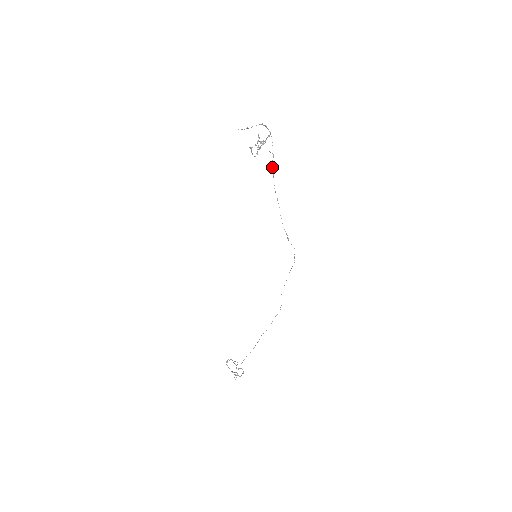
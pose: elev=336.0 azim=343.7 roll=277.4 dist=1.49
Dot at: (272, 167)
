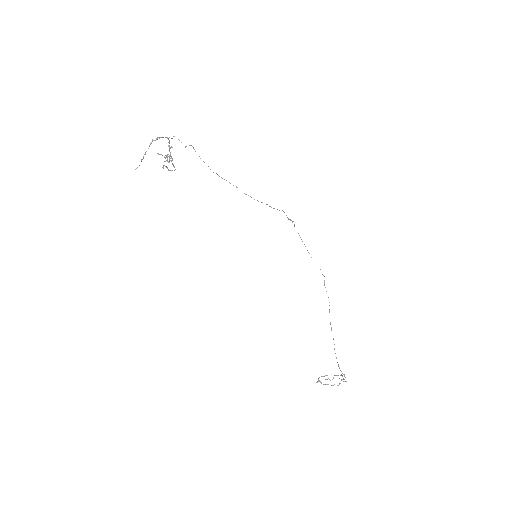
Dot at: (200, 158)
